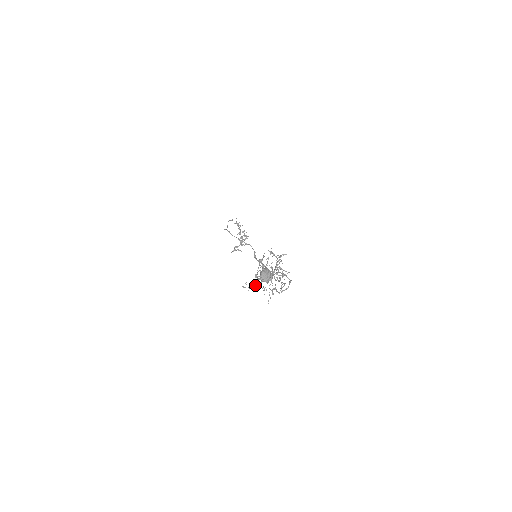
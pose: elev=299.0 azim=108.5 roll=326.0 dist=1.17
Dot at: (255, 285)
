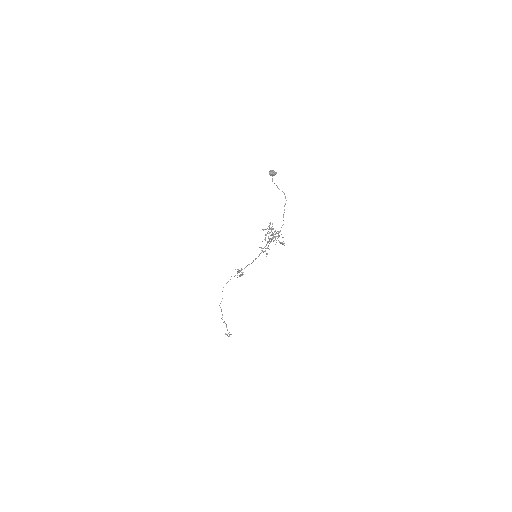
Dot at: (270, 239)
